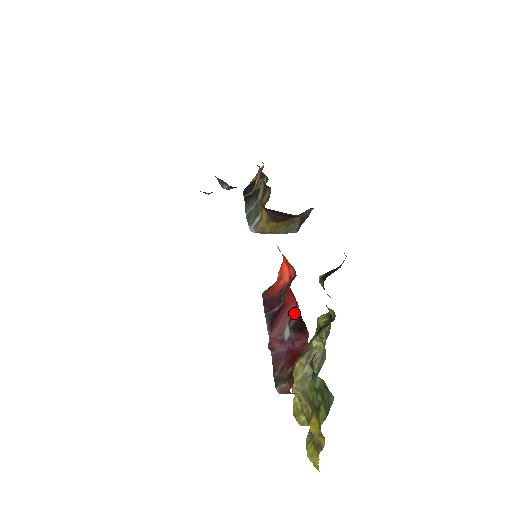
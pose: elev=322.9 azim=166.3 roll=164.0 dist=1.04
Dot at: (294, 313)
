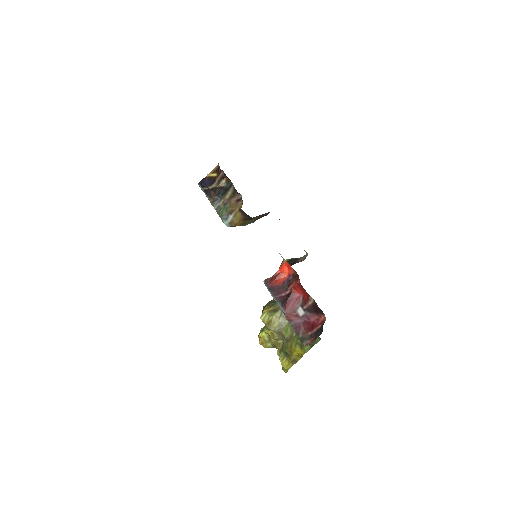
Dot at: (307, 302)
